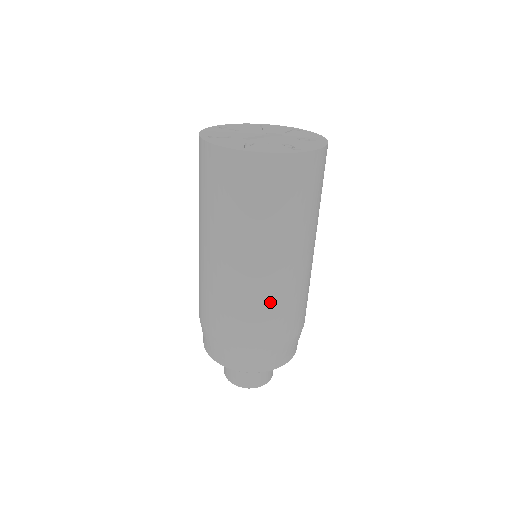
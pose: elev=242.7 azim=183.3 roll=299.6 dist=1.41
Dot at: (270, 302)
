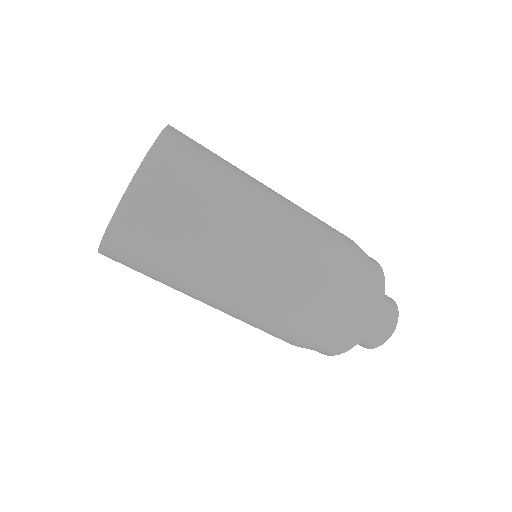
Dot at: (251, 324)
